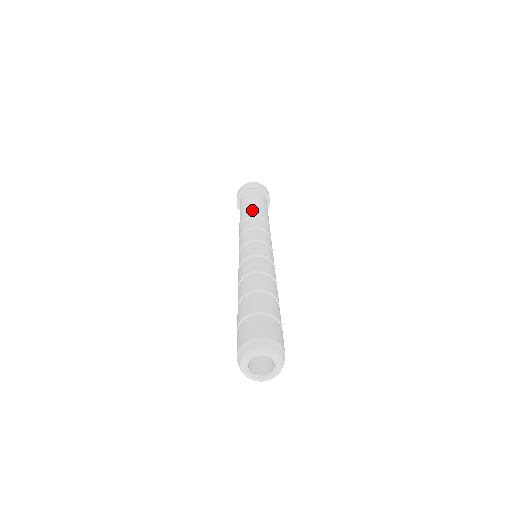
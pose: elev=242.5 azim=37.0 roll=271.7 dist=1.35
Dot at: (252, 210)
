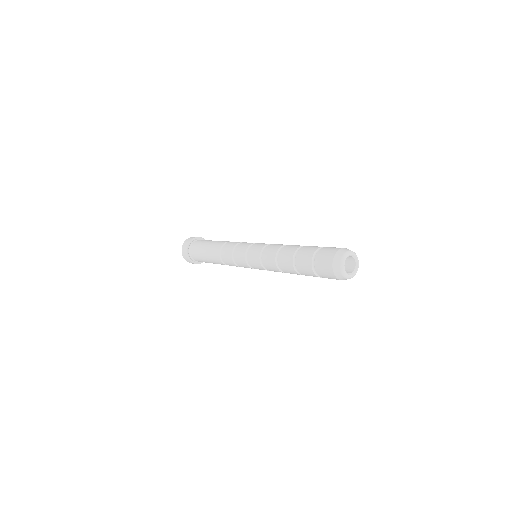
Dot at: (222, 241)
